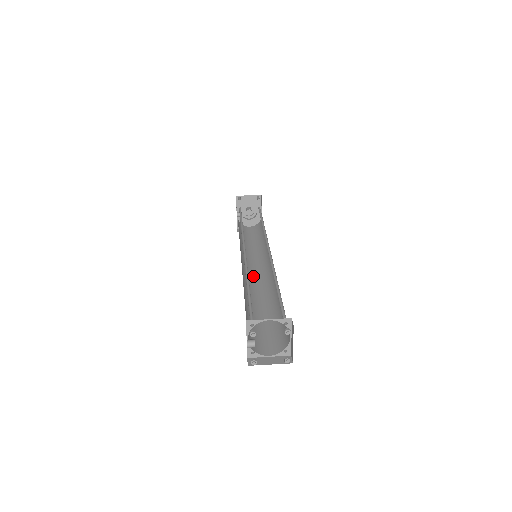
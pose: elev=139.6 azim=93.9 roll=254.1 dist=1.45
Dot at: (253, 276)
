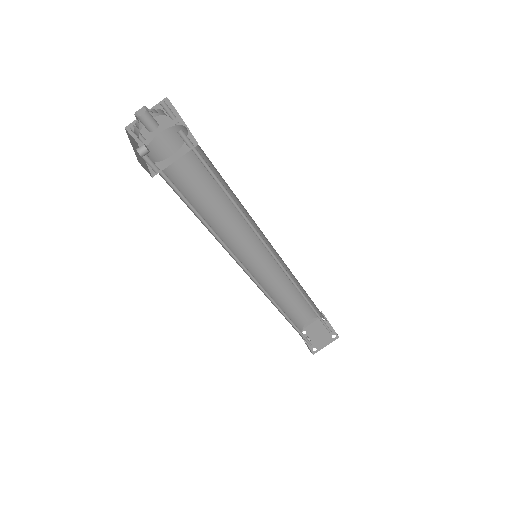
Dot at: (254, 259)
